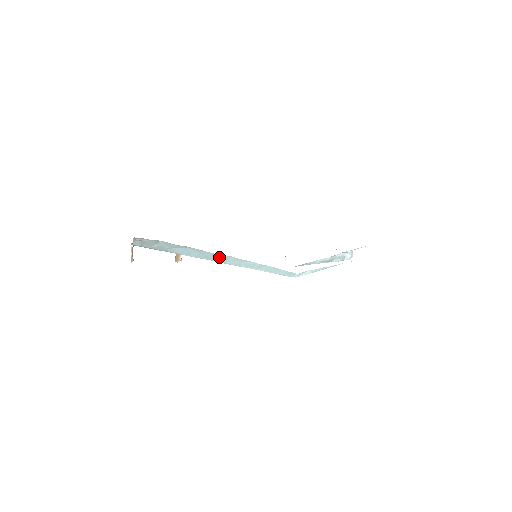
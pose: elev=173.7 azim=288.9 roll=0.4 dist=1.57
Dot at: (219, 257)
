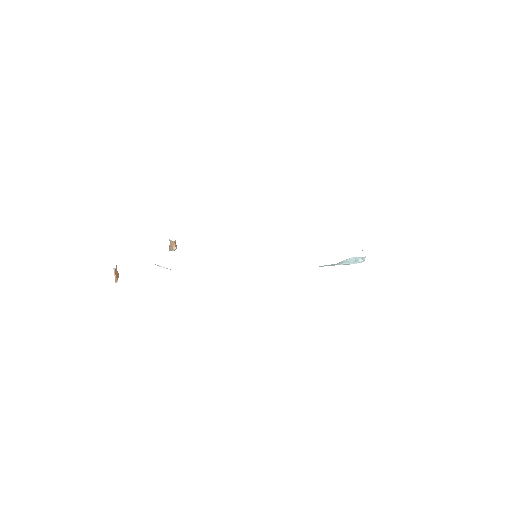
Dot at: occluded
